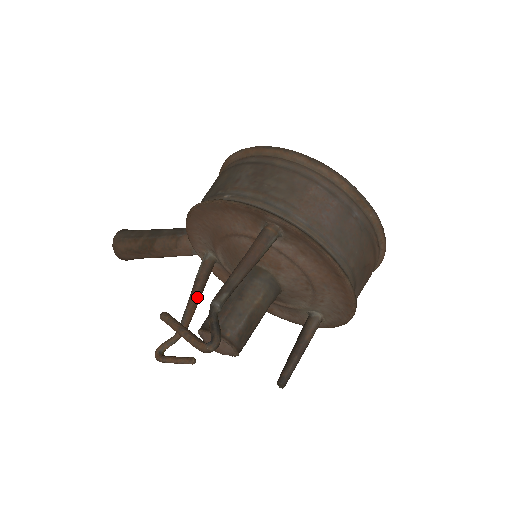
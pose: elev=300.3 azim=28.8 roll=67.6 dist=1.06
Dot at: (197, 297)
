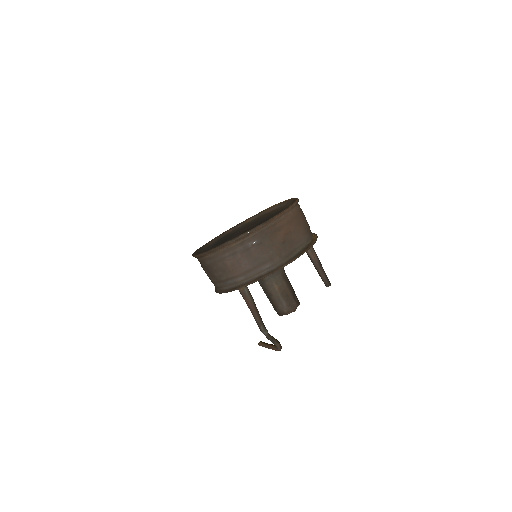
Dot at: occluded
